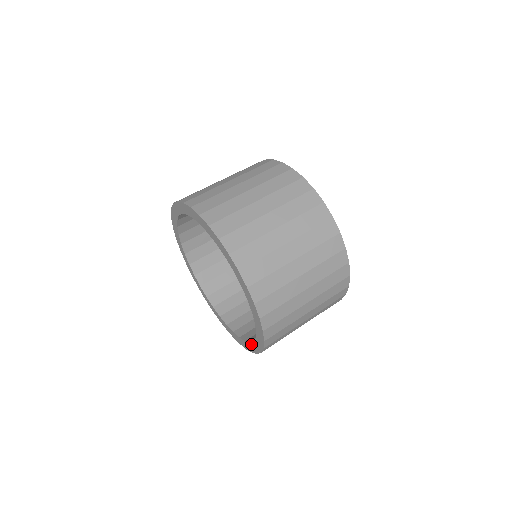
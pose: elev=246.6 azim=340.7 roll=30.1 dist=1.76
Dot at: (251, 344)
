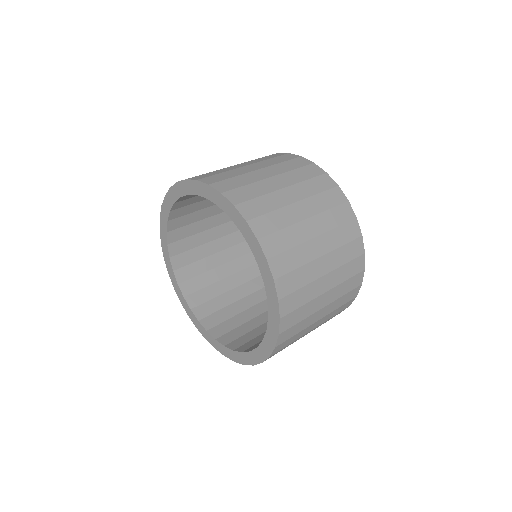
Dot at: (268, 327)
